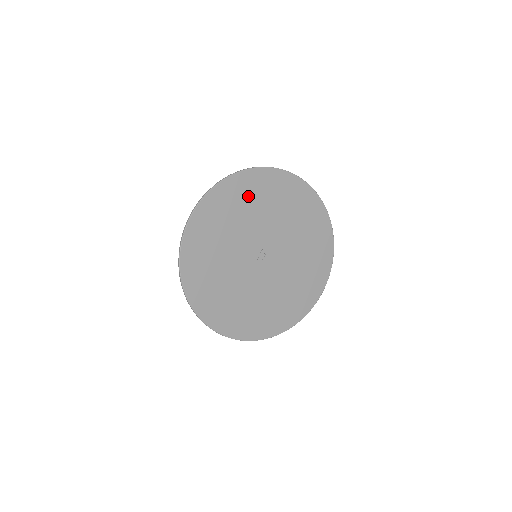
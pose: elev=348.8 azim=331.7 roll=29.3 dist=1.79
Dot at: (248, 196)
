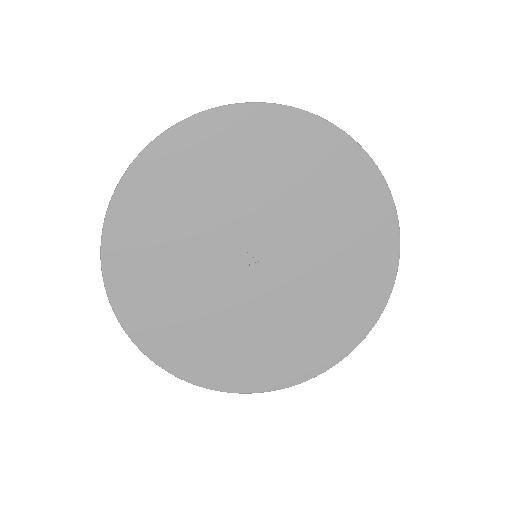
Dot at: (176, 185)
